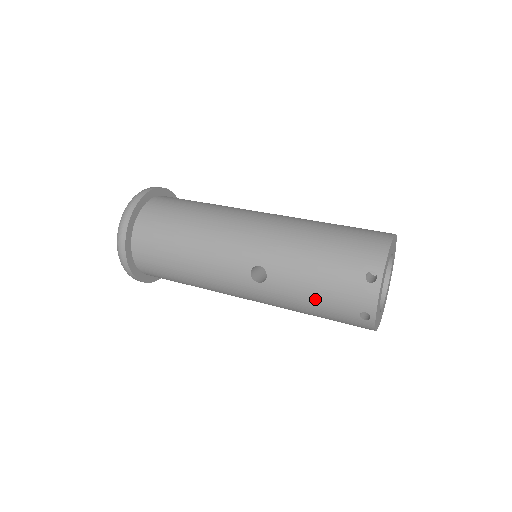
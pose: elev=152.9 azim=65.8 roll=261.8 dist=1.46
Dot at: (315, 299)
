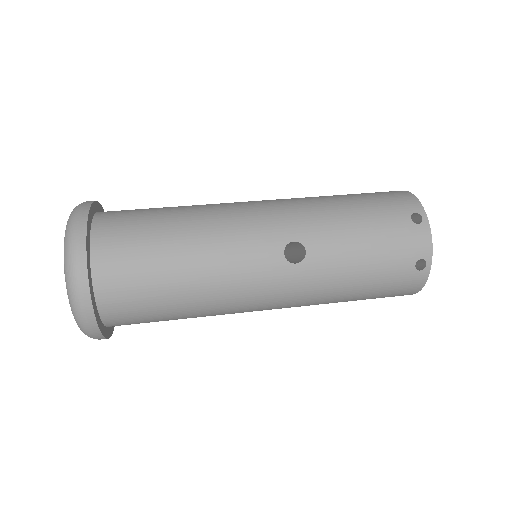
Dot at: (366, 262)
